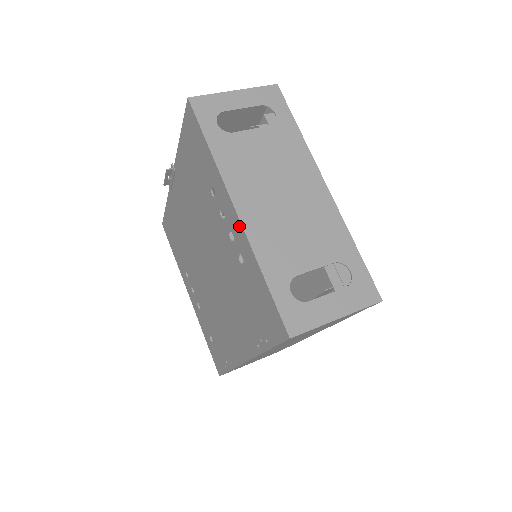
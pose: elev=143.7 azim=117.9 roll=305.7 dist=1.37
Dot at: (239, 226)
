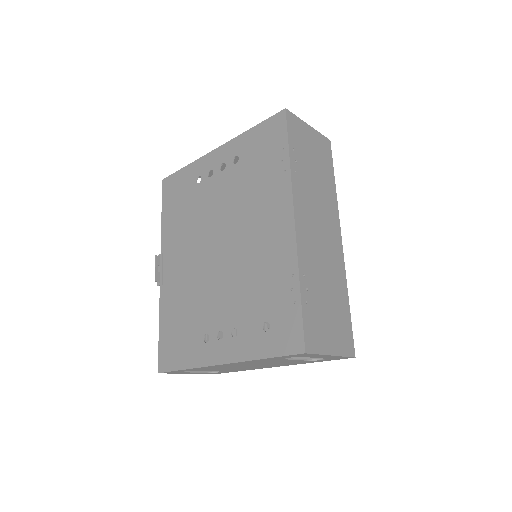
Dot at: (223, 148)
